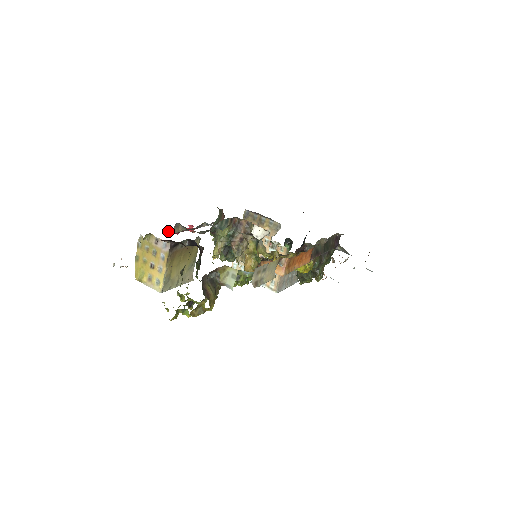
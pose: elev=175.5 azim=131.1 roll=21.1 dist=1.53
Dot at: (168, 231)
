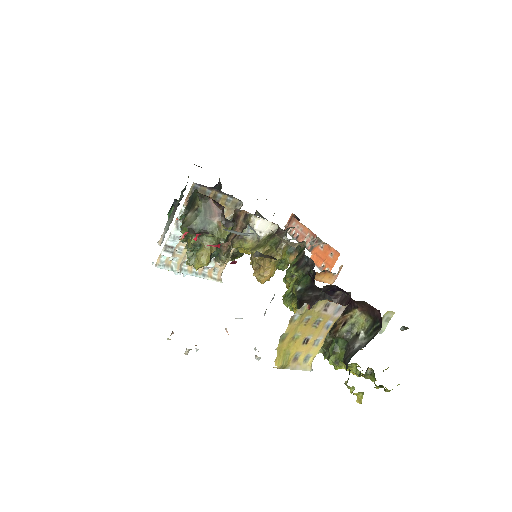
Dot at: occluded
